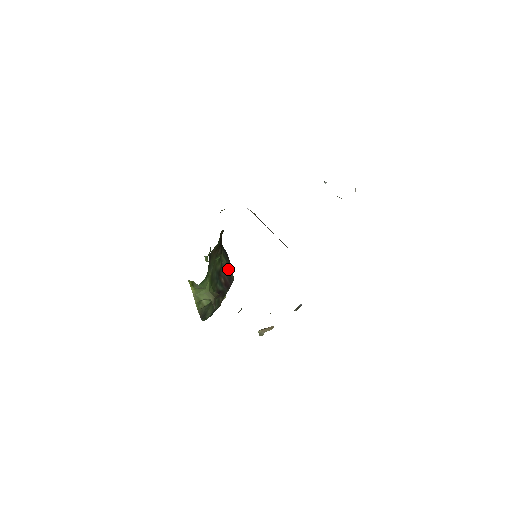
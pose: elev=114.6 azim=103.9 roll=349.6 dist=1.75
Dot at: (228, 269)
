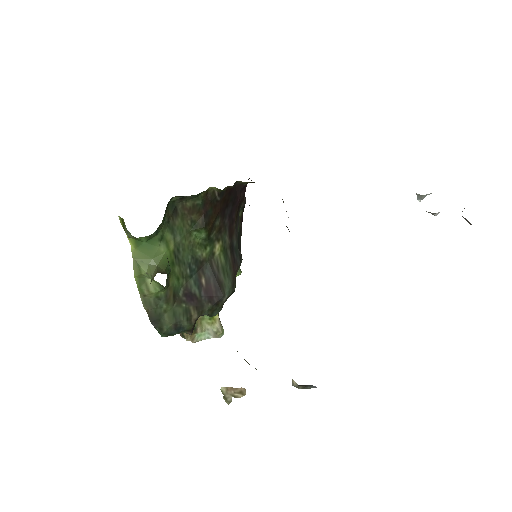
Dot at: (223, 274)
